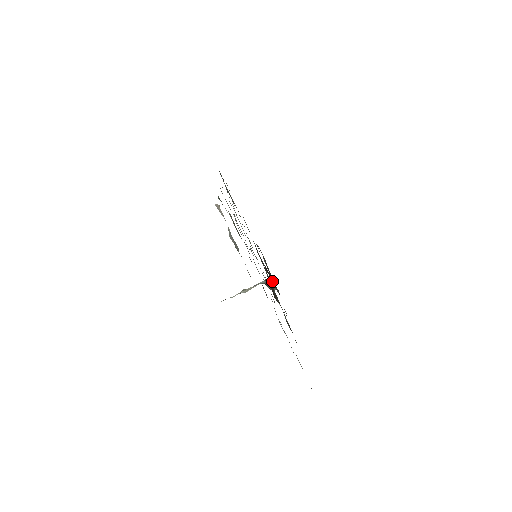
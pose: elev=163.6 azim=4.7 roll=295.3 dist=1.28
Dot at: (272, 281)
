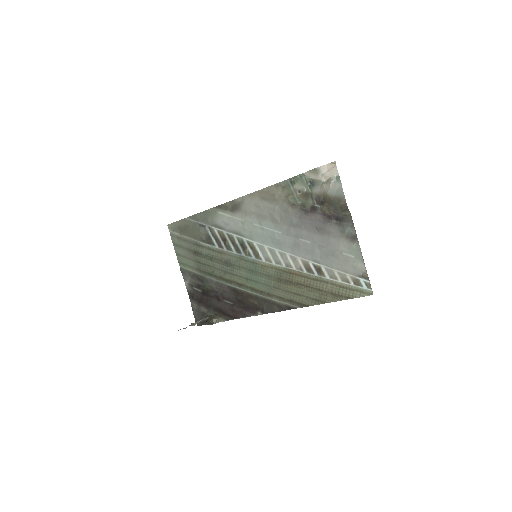
Dot at: (227, 306)
